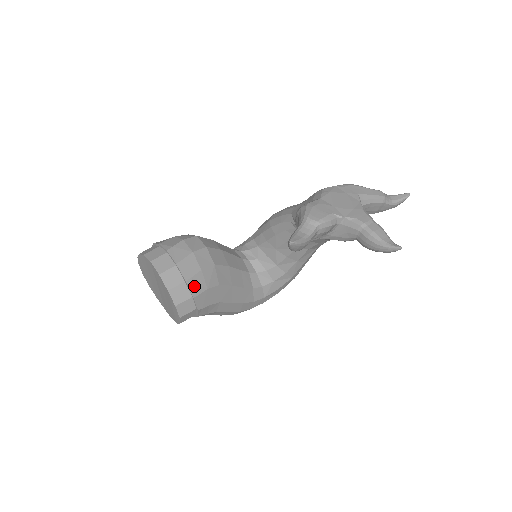
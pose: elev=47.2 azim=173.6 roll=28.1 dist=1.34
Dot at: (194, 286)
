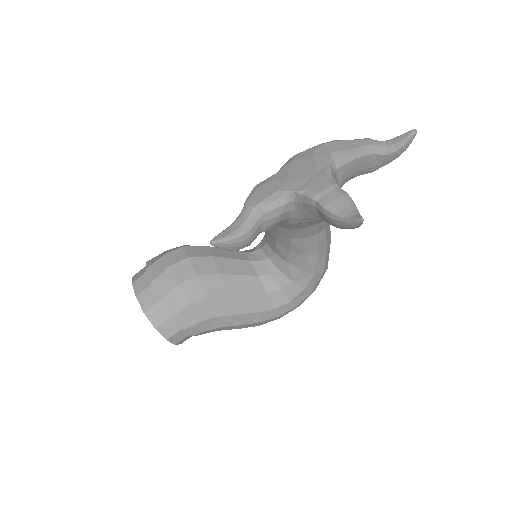
Dot at: (171, 304)
